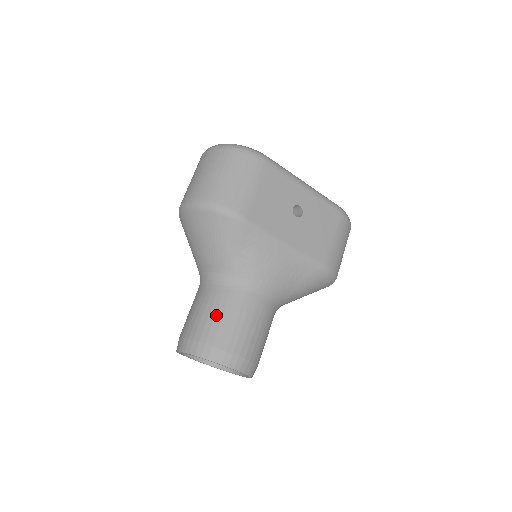
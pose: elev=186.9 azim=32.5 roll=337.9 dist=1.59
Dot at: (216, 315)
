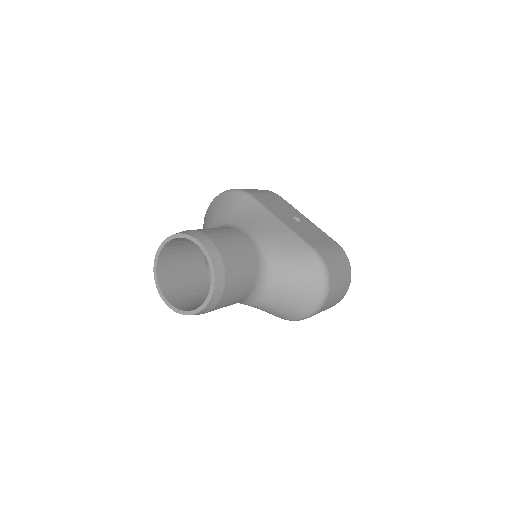
Dot at: occluded
